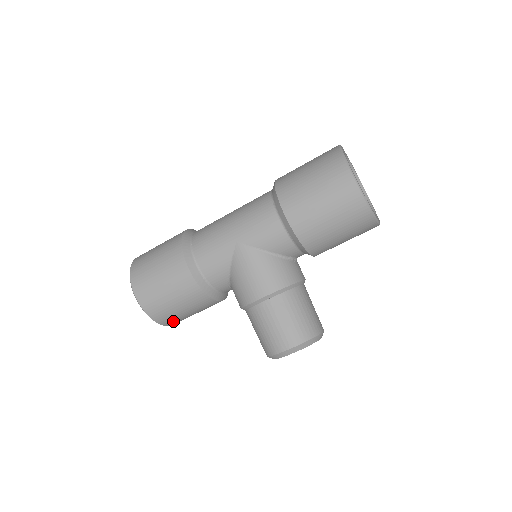
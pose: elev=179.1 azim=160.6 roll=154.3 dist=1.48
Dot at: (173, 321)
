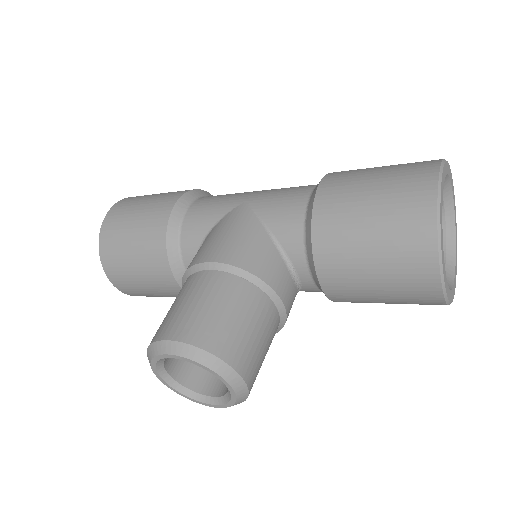
Dot at: (115, 269)
